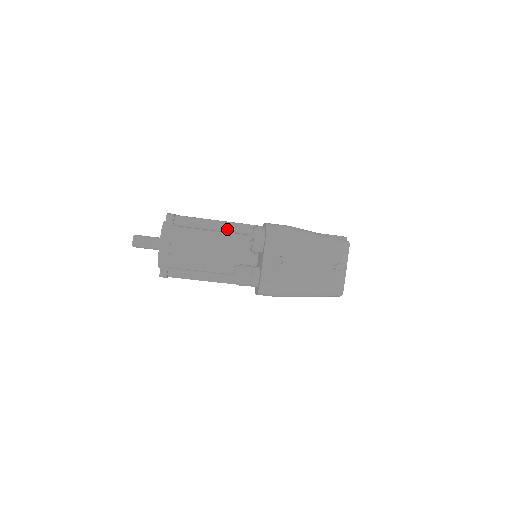
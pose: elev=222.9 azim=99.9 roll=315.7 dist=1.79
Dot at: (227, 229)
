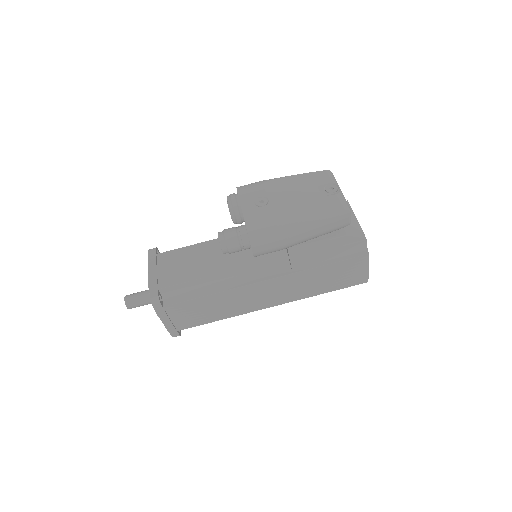
Dot at: occluded
